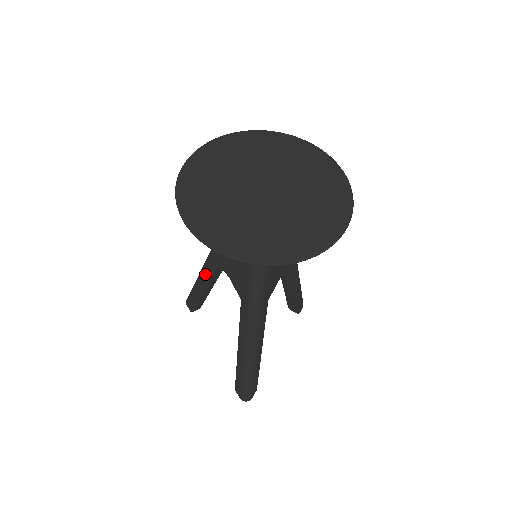
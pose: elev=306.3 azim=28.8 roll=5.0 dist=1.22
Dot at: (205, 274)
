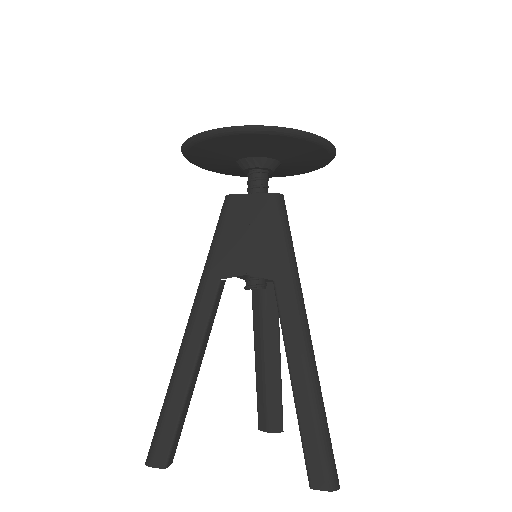
Dot at: (196, 329)
